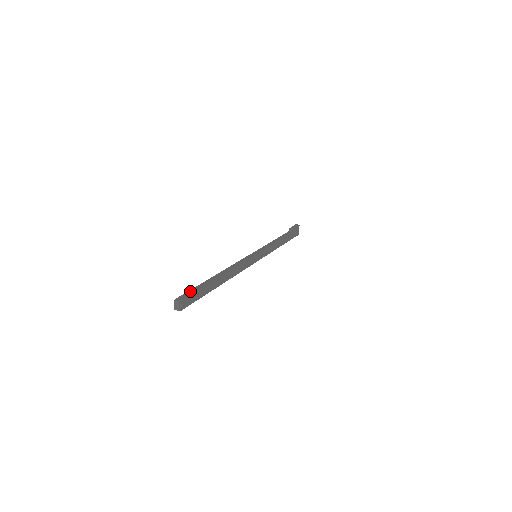
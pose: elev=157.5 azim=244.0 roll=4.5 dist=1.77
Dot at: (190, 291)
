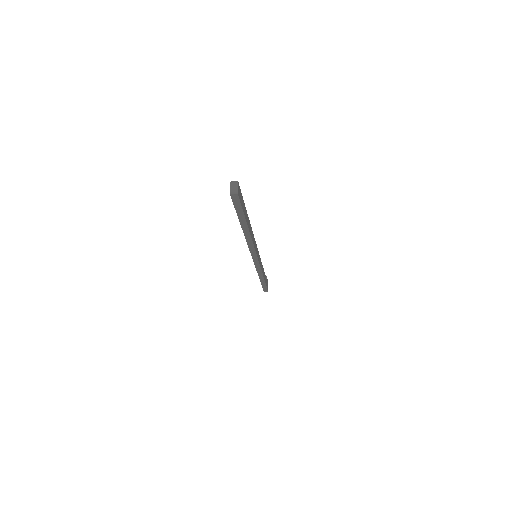
Dot at: occluded
